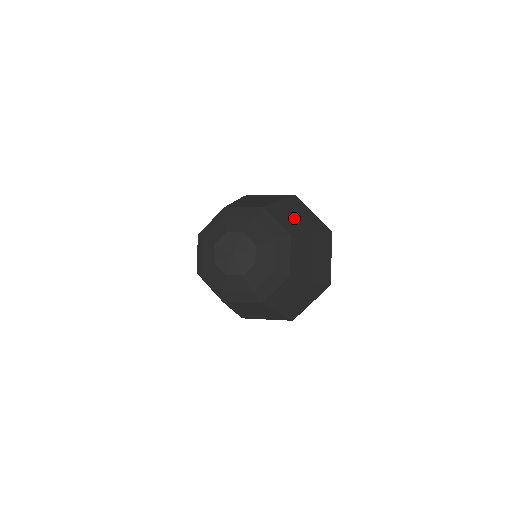
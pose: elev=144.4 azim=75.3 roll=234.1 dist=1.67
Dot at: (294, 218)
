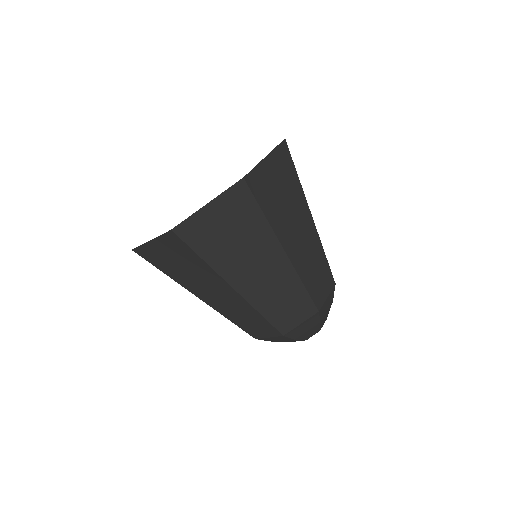
Dot at: (307, 248)
